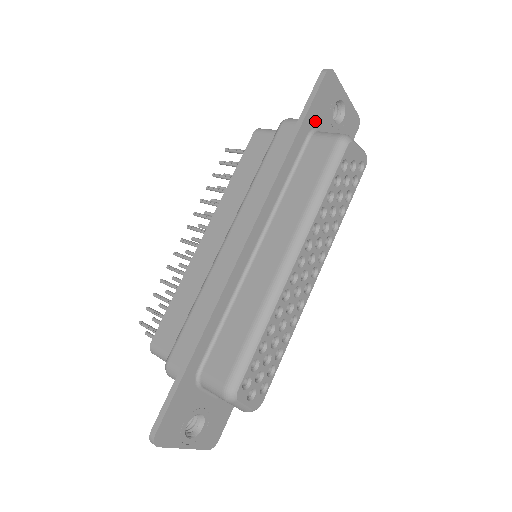
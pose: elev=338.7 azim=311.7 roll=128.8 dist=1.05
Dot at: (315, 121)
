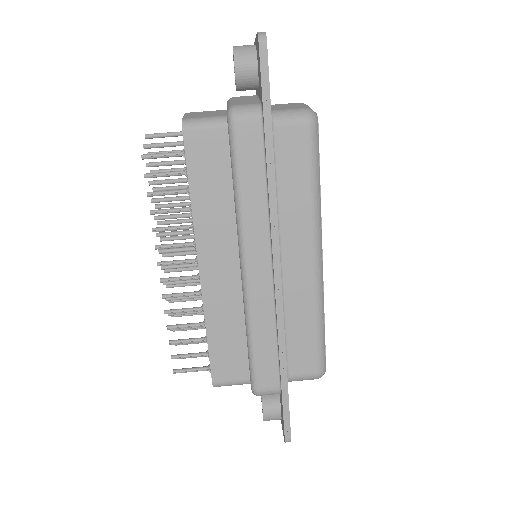
Dot at: occluded
